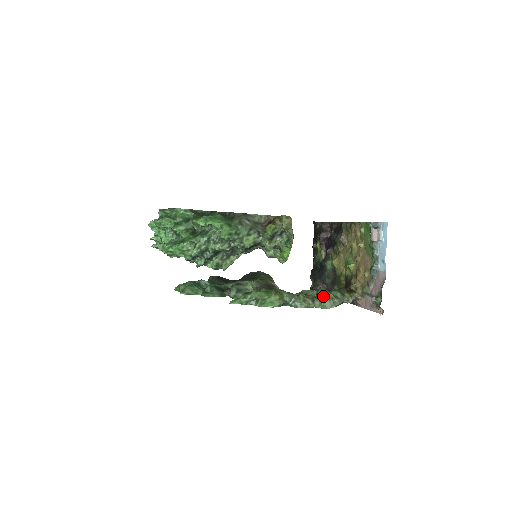
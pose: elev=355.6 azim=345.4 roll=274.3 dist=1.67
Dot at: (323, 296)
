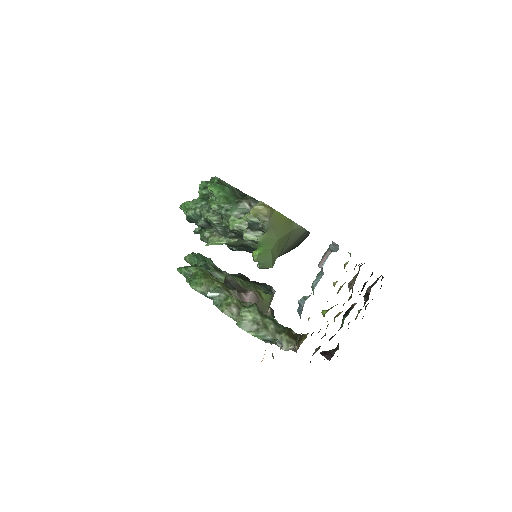
Dot at: (247, 311)
